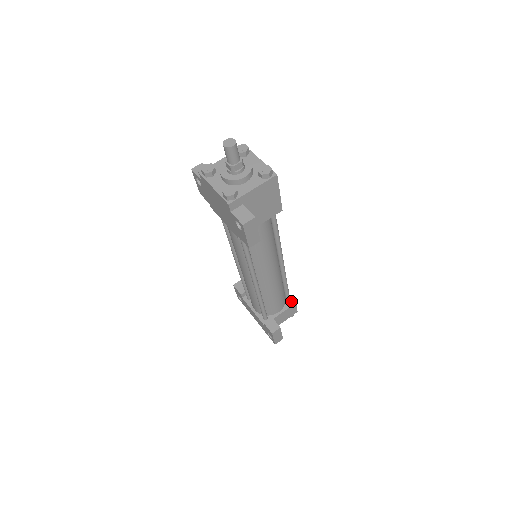
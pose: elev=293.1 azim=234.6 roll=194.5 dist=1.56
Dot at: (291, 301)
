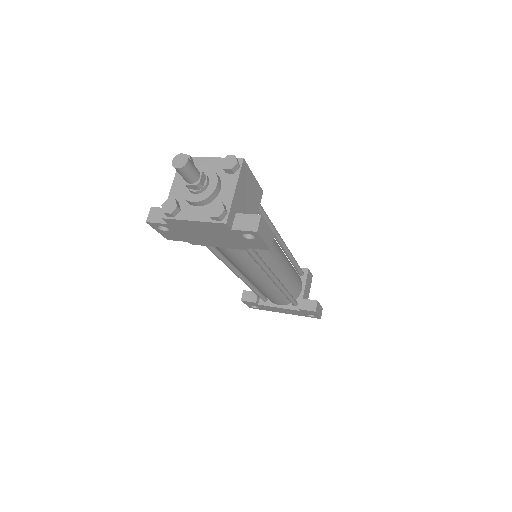
Dot at: (303, 271)
